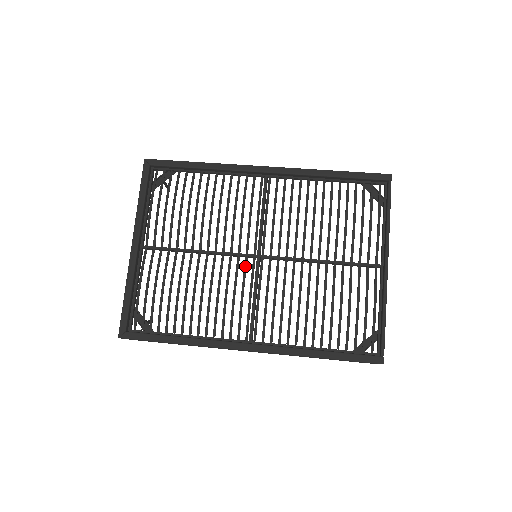
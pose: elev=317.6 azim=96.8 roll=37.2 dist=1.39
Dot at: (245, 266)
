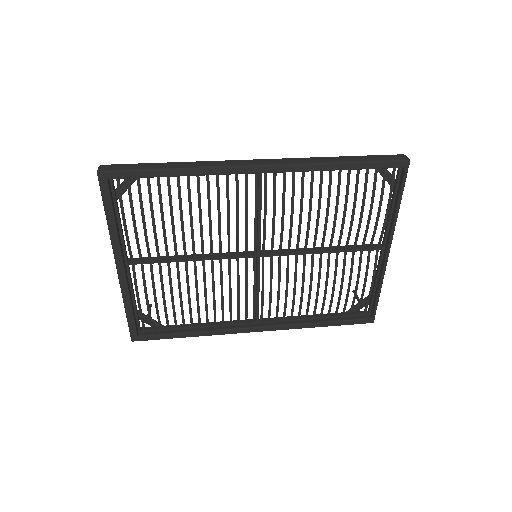
Dot at: (246, 268)
